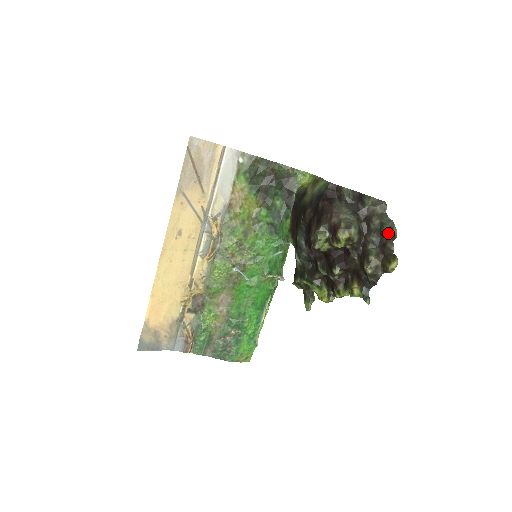
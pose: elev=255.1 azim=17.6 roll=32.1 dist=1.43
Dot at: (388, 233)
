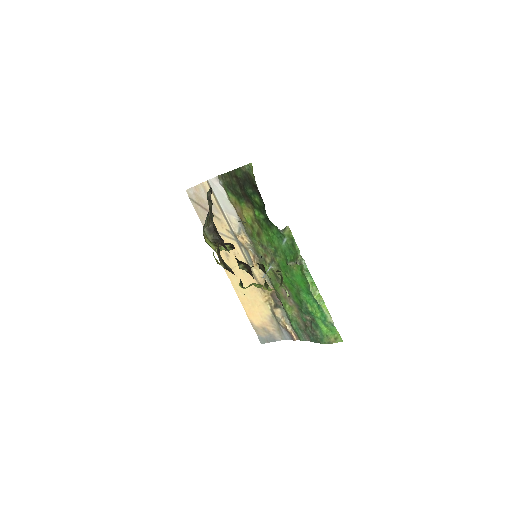
Dot at: occluded
